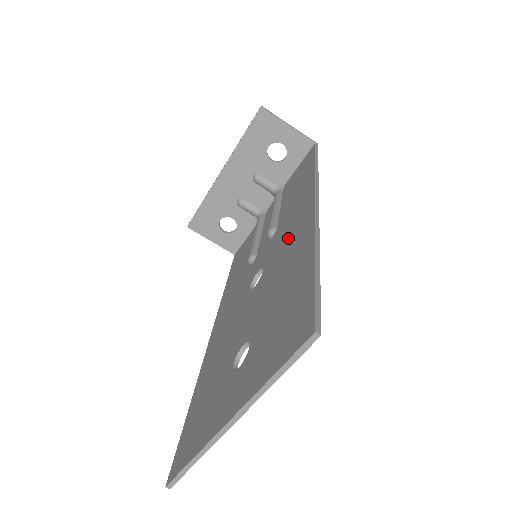
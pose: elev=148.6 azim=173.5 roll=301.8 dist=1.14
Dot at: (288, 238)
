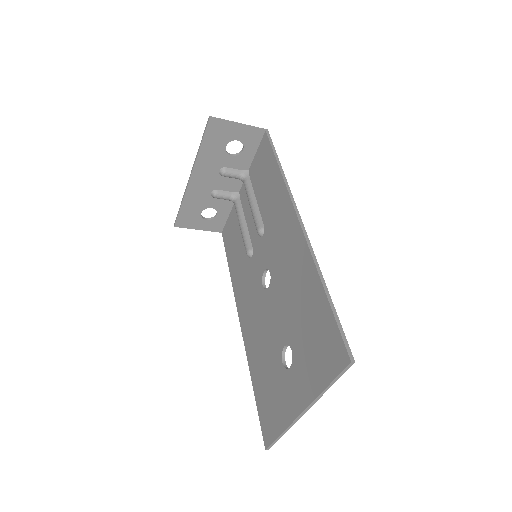
Dot at: (284, 249)
